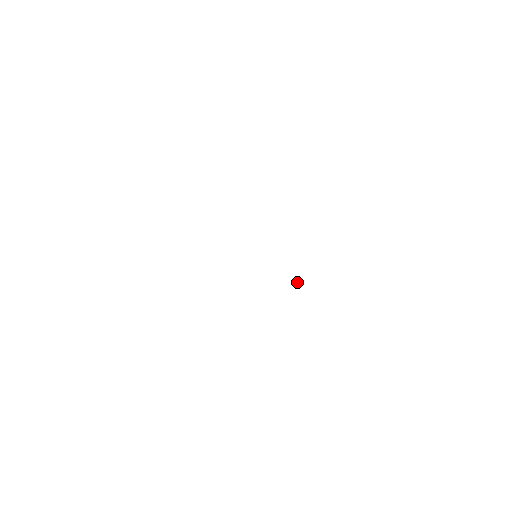
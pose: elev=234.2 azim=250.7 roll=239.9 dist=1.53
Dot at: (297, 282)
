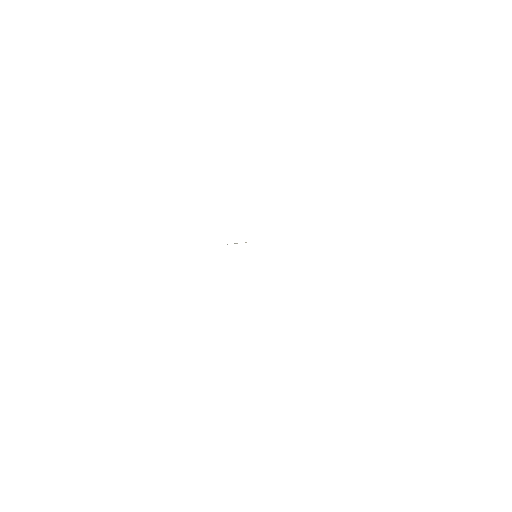
Dot at: occluded
